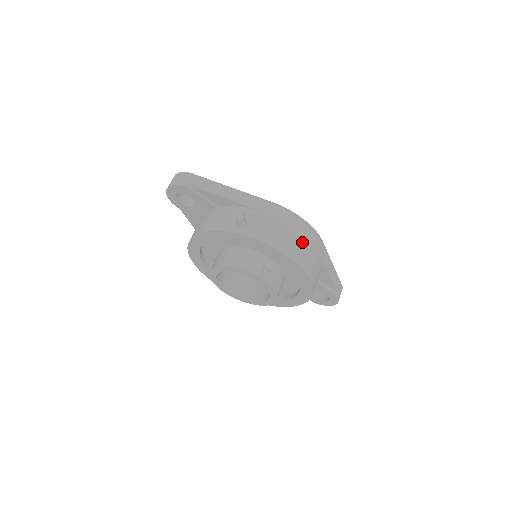
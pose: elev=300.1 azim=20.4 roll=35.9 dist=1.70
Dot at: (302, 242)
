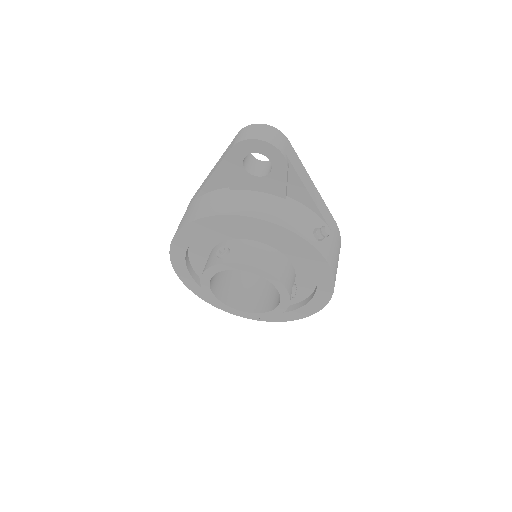
Dot at: occluded
